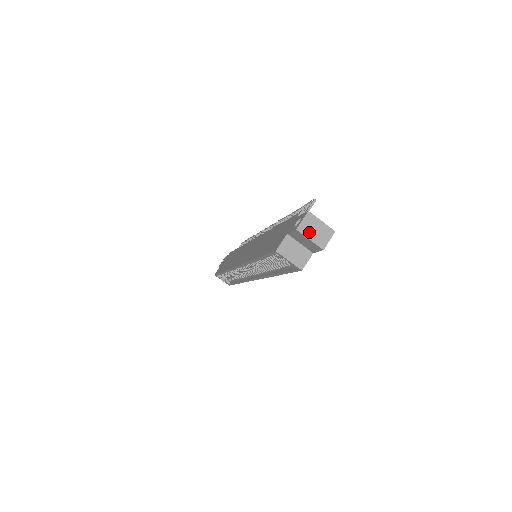
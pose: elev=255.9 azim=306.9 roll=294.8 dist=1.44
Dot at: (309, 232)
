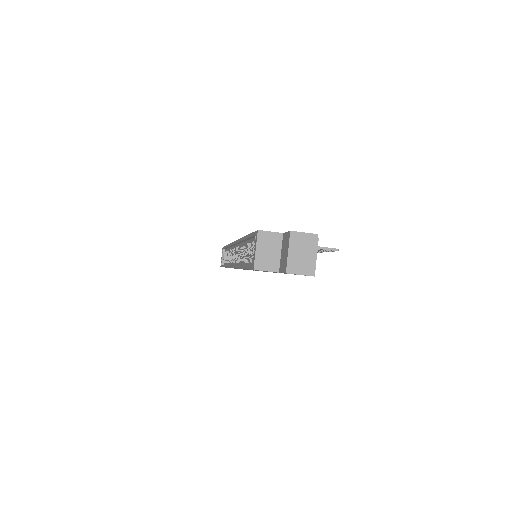
Dot at: (296, 247)
